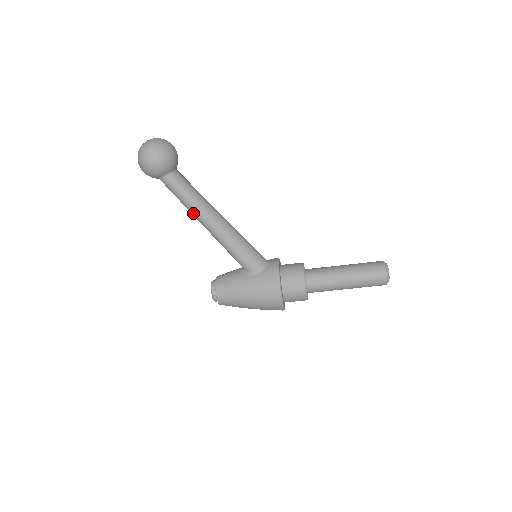
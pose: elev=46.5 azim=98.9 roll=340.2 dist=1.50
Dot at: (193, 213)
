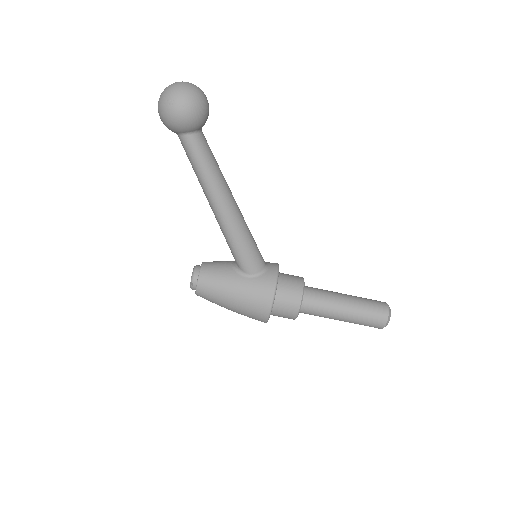
Dot at: (204, 188)
